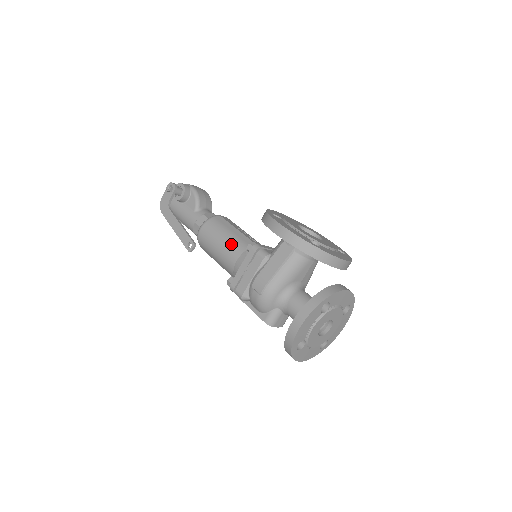
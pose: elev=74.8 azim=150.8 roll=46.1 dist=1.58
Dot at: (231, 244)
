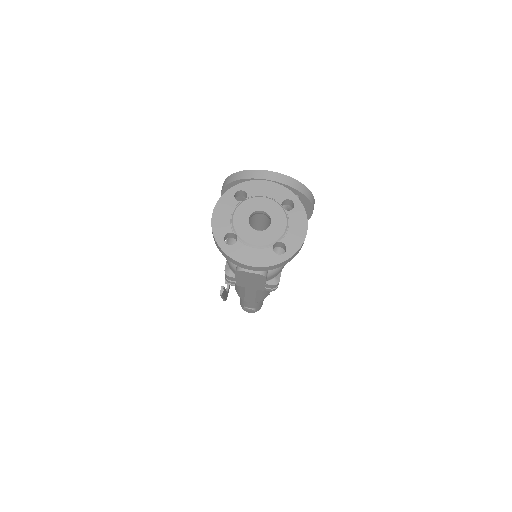
Dot at: occluded
